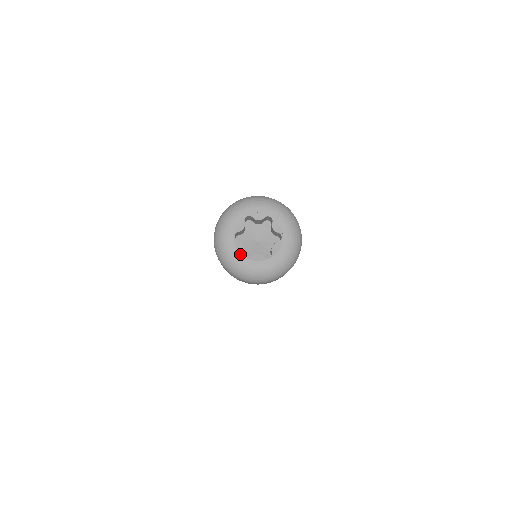
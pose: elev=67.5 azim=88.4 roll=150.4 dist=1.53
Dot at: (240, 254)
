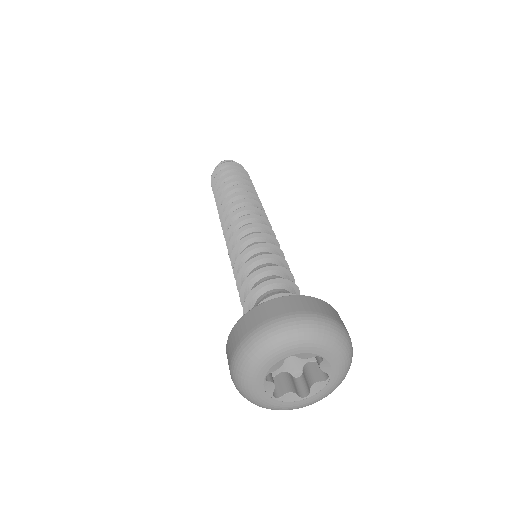
Dot at: (268, 396)
